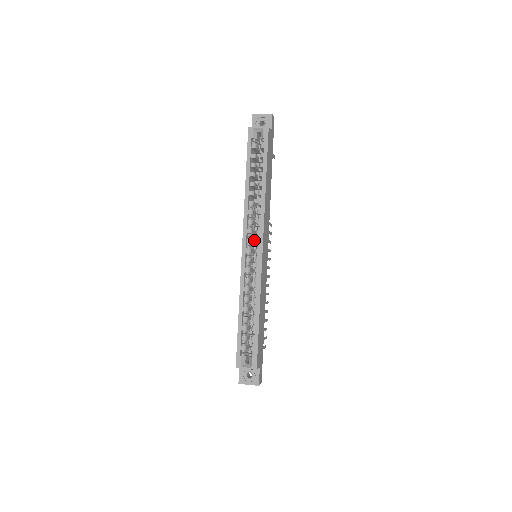
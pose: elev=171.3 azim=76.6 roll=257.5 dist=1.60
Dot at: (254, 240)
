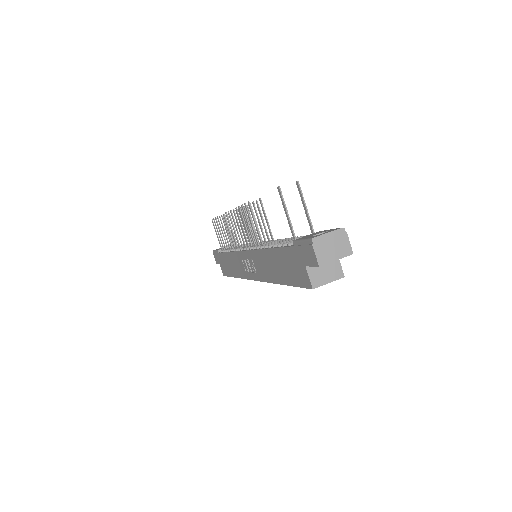
Dot at: occluded
